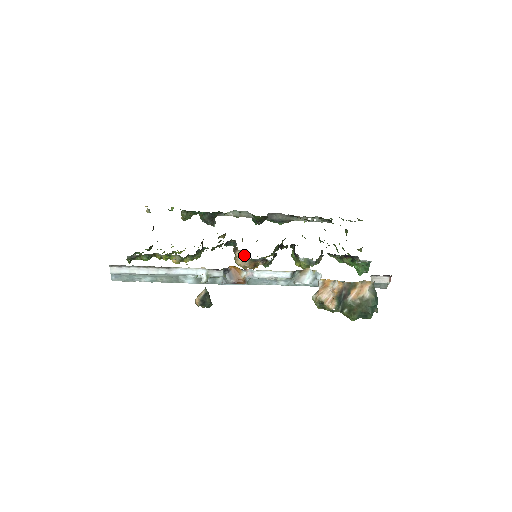
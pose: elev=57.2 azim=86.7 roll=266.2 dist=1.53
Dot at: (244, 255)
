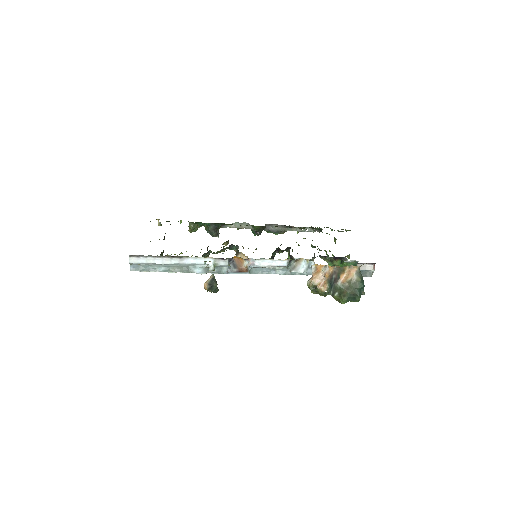
Dot at: (245, 257)
